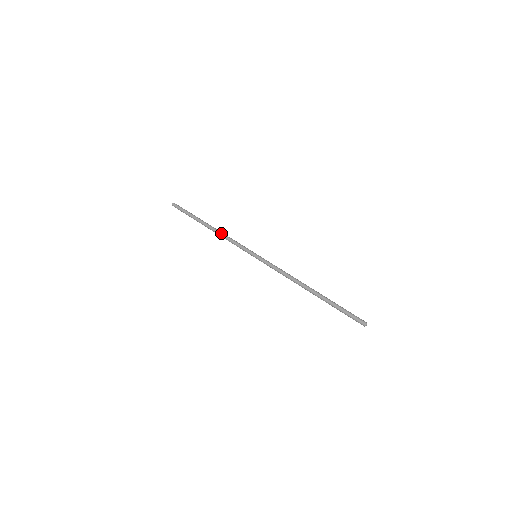
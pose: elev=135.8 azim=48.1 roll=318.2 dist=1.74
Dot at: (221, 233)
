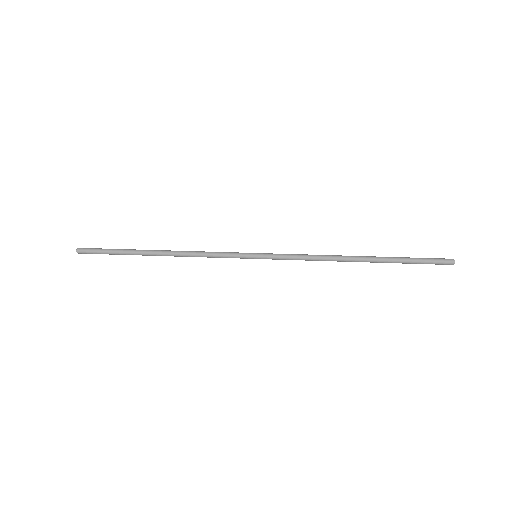
Dot at: (184, 254)
